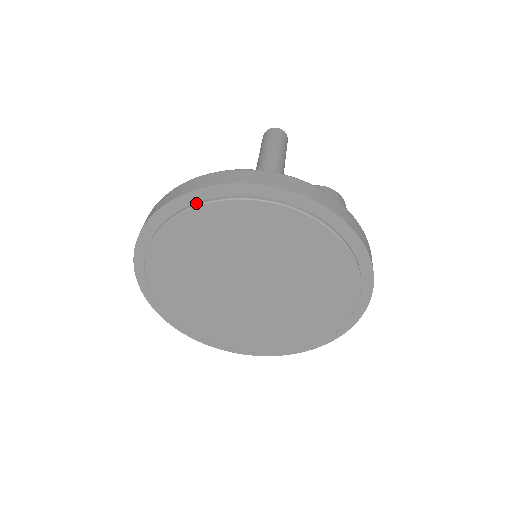
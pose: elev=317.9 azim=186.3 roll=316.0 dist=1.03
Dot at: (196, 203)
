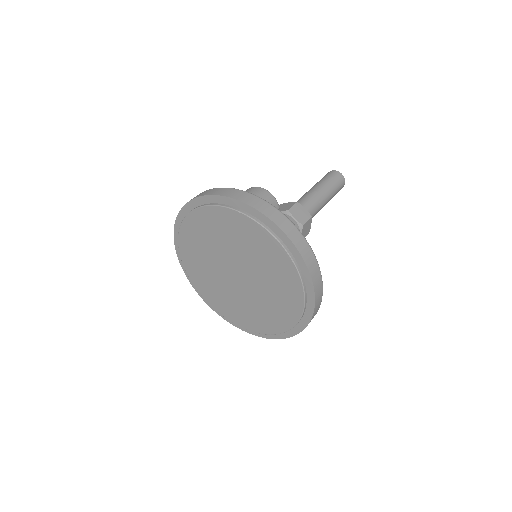
Dot at: (181, 225)
